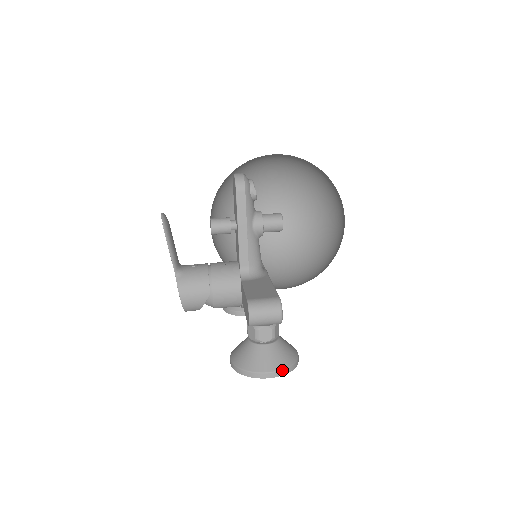
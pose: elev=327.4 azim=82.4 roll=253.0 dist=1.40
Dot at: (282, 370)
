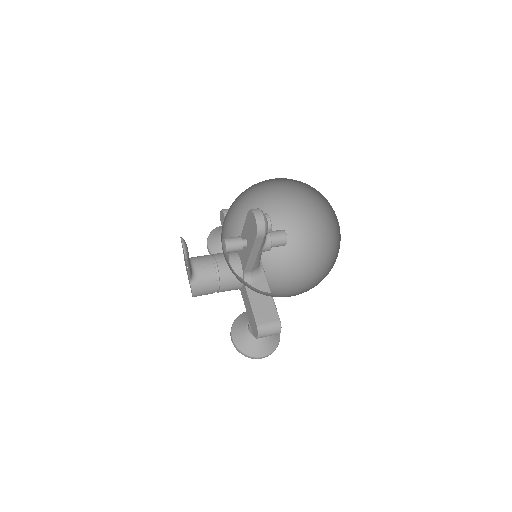
Dot at: (271, 353)
